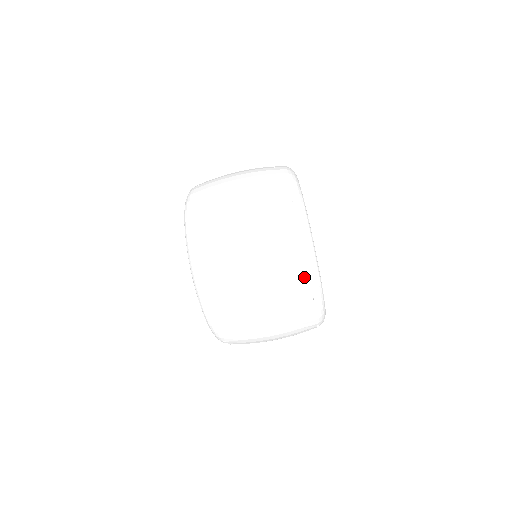
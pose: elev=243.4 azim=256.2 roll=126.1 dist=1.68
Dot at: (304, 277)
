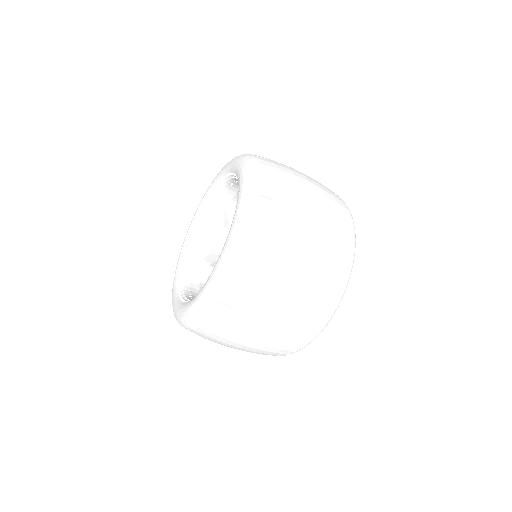
Dot at: occluded
